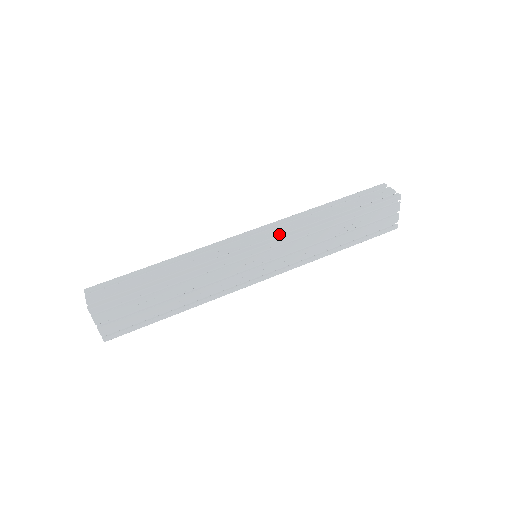
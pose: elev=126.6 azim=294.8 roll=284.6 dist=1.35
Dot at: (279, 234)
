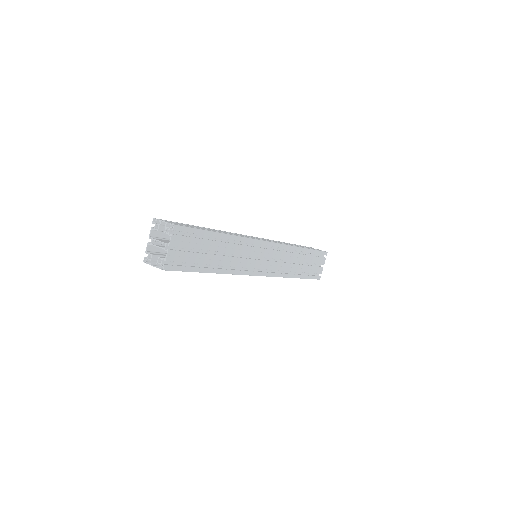
Dot at: occluded
